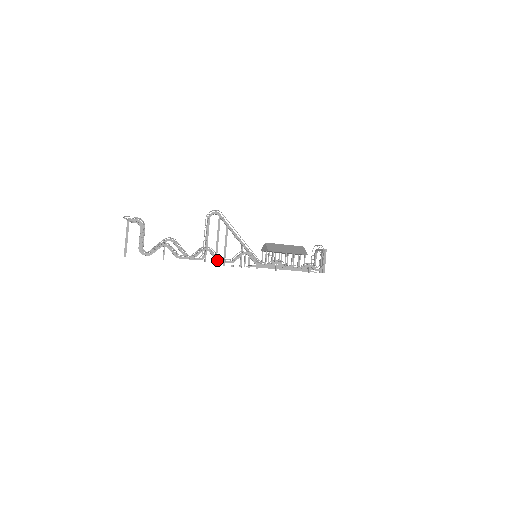
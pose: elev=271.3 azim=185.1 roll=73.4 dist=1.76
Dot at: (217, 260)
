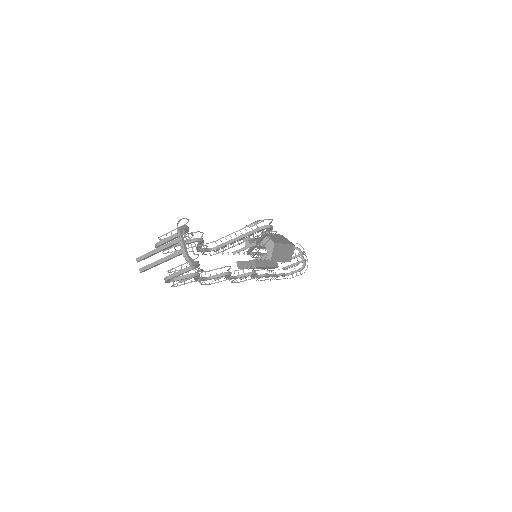
Dot at: occluded
